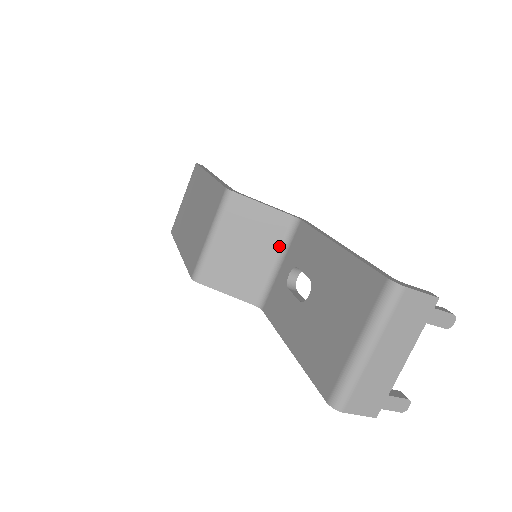
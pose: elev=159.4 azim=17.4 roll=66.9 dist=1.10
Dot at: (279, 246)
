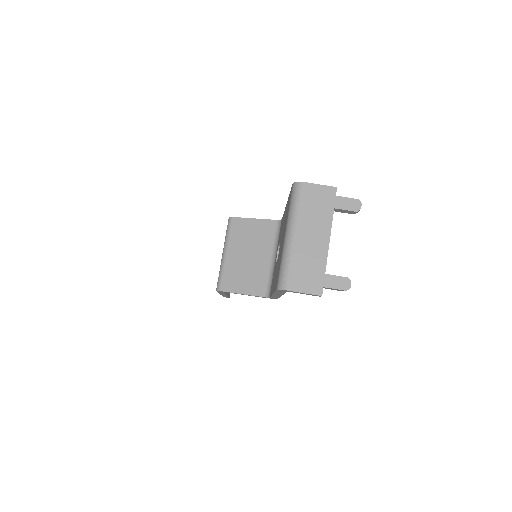
Dot at: (272, 245)
